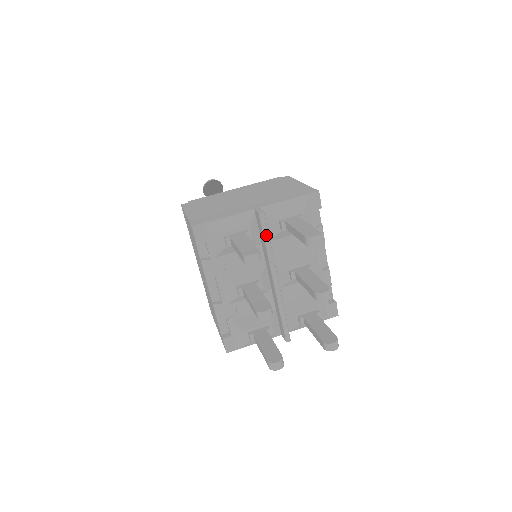
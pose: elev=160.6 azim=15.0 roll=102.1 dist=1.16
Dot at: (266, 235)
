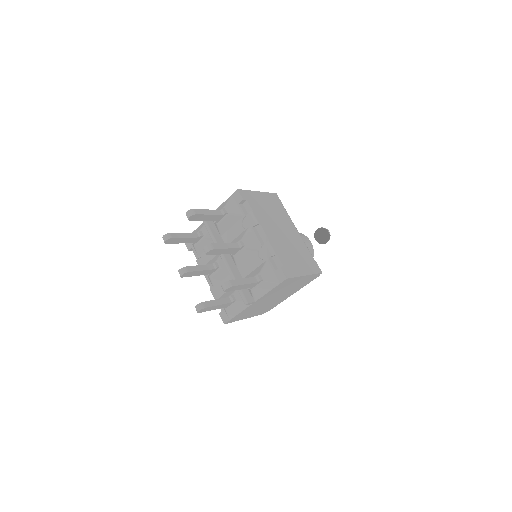
Dot at: (207, 229)
